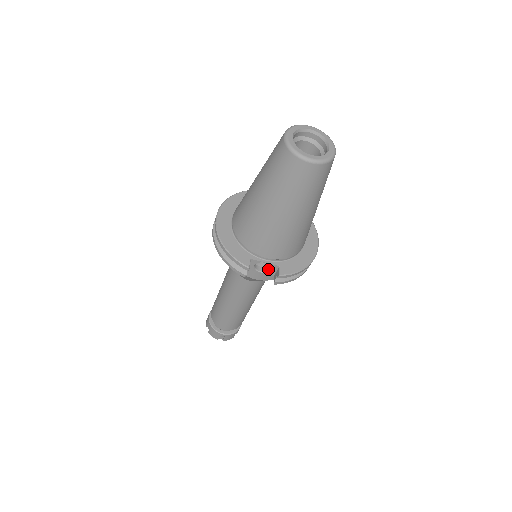
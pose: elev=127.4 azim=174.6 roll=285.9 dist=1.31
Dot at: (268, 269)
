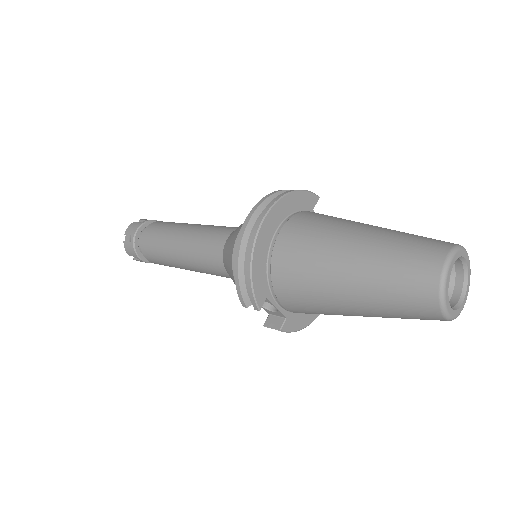
Dot at: (270, 307)
